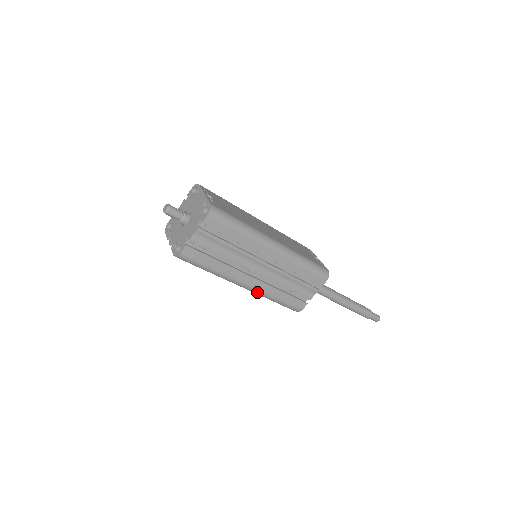
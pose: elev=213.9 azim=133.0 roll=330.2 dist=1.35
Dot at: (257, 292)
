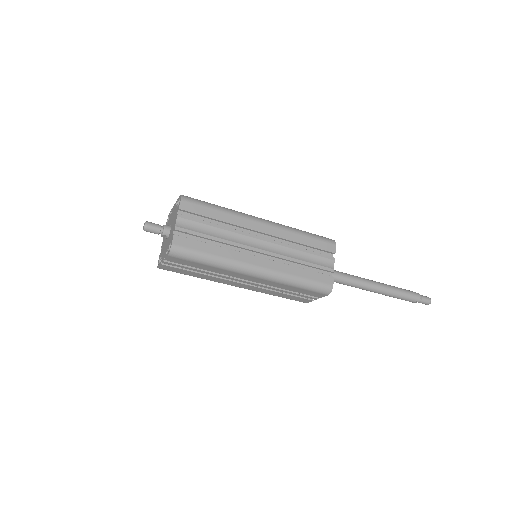
Dot at: (273, 275)
